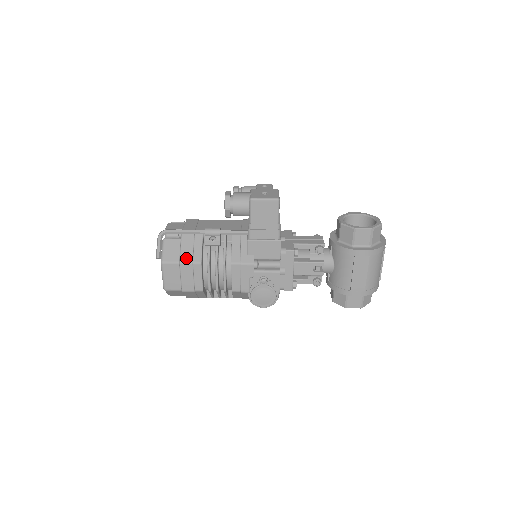
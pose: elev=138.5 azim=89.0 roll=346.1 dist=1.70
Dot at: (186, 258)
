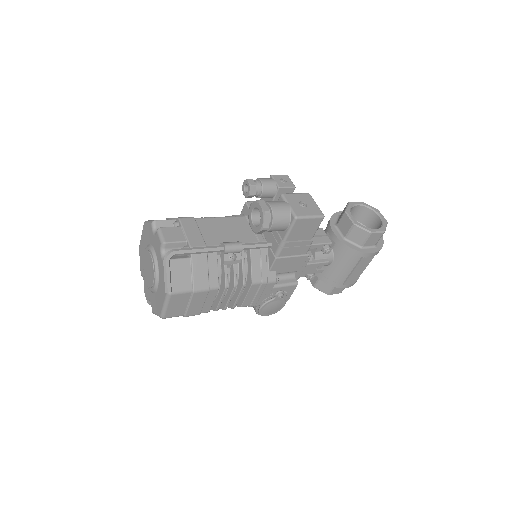
Dot at: (201, 284)
